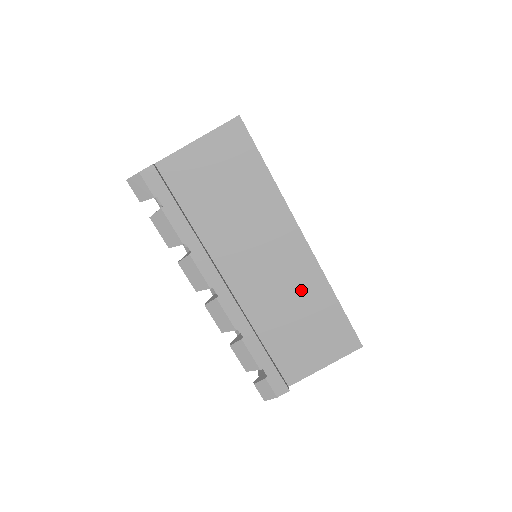
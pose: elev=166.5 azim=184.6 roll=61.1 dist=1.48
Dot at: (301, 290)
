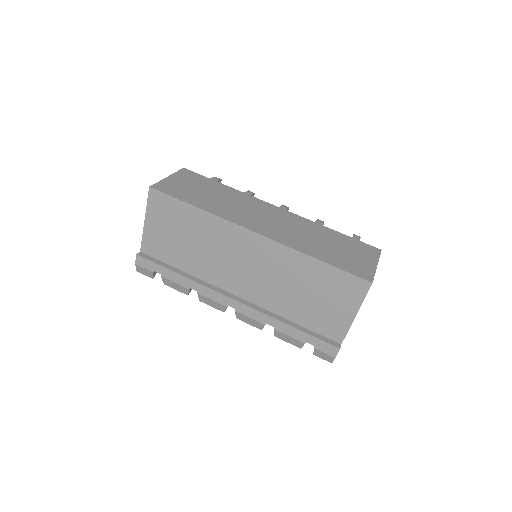
Dot at: (285, 270)
